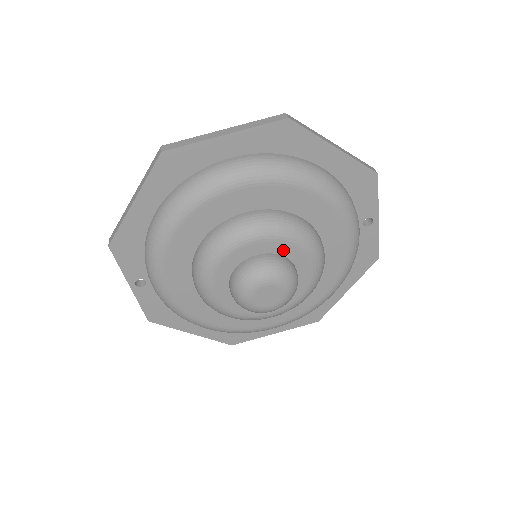
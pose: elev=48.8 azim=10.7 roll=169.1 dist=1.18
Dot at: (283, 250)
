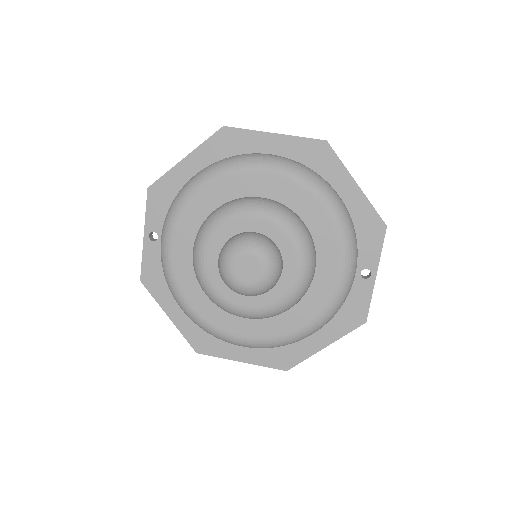
Dot at: (278, 239)
